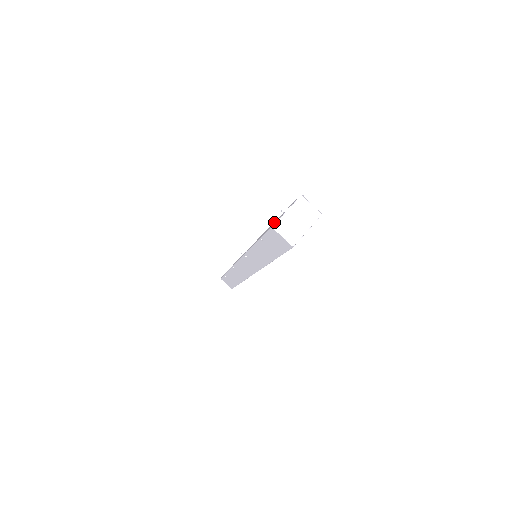
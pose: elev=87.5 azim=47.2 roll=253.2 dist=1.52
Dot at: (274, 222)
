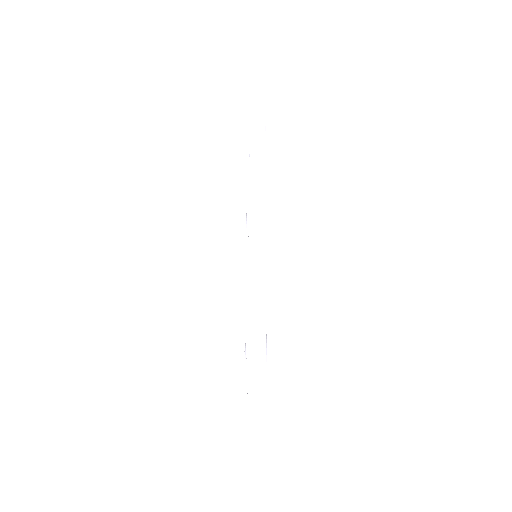
Dot at: occluded
